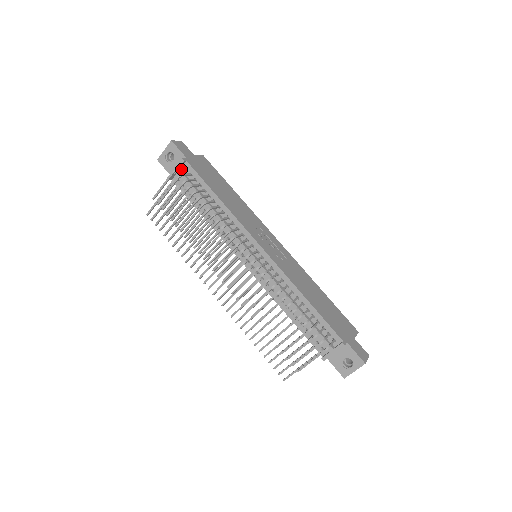
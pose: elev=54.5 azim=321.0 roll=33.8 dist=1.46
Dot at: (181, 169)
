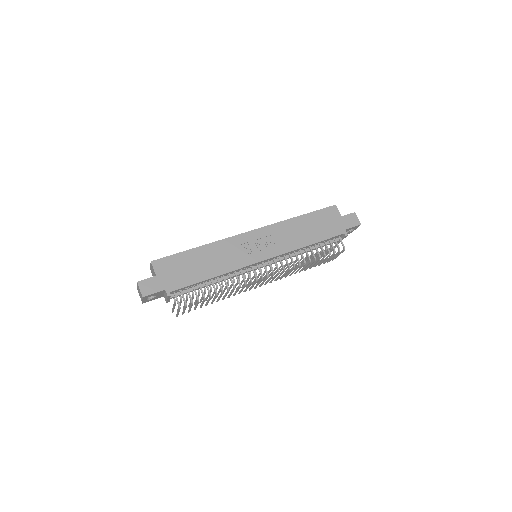
Dot at: occluded
